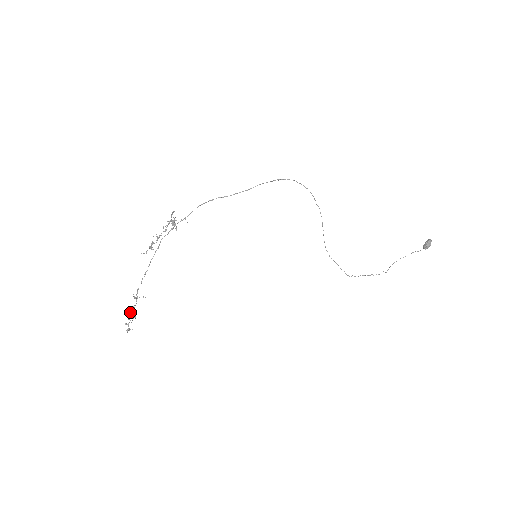
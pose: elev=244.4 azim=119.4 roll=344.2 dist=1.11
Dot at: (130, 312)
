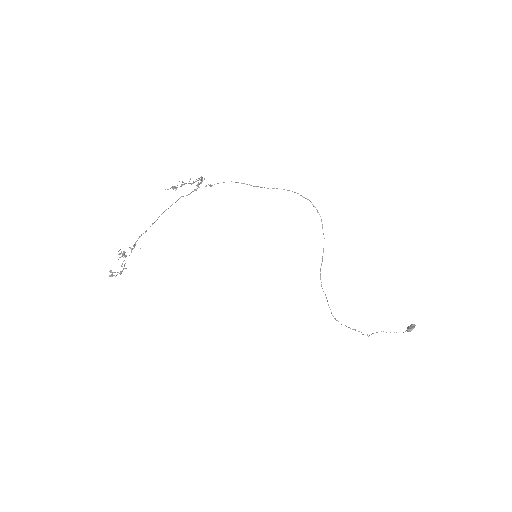
Dot at: (123, 253)
